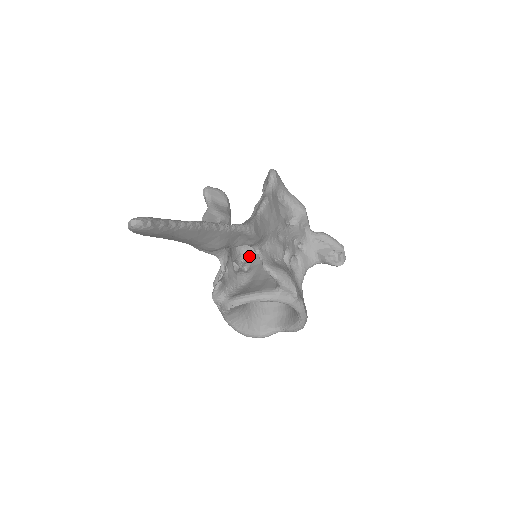
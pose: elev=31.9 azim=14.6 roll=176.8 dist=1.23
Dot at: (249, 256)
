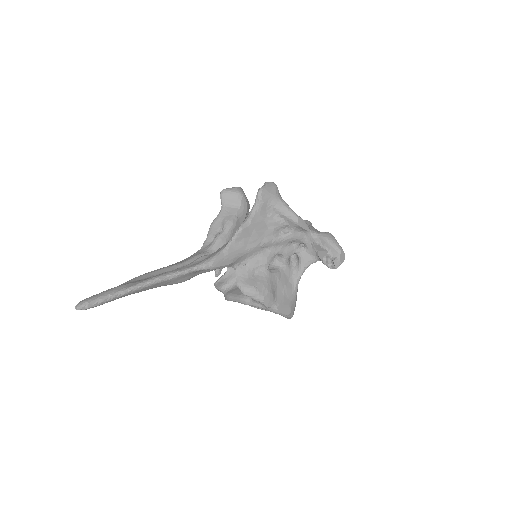
Dot at: occluded
